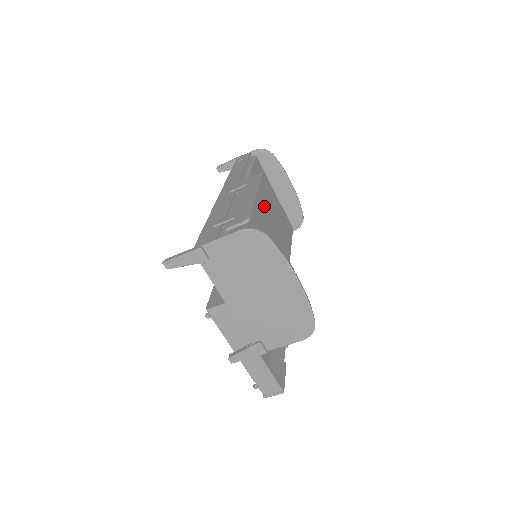
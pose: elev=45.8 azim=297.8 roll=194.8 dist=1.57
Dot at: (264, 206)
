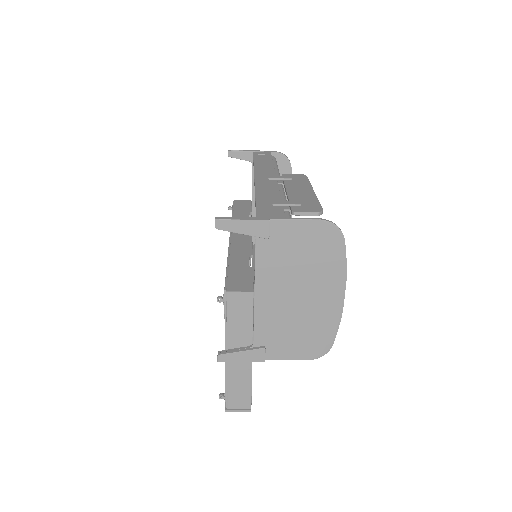
Dot at: occluded
